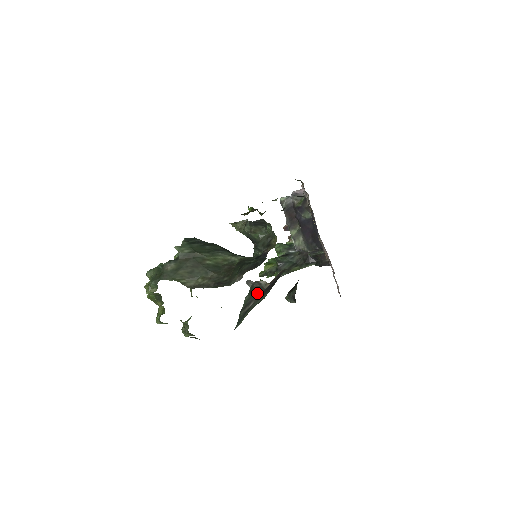
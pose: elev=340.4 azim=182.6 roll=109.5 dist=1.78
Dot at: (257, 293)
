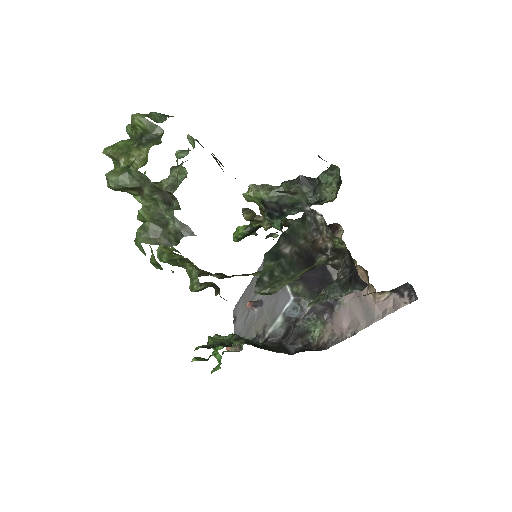
Dot at: (300, 239)
